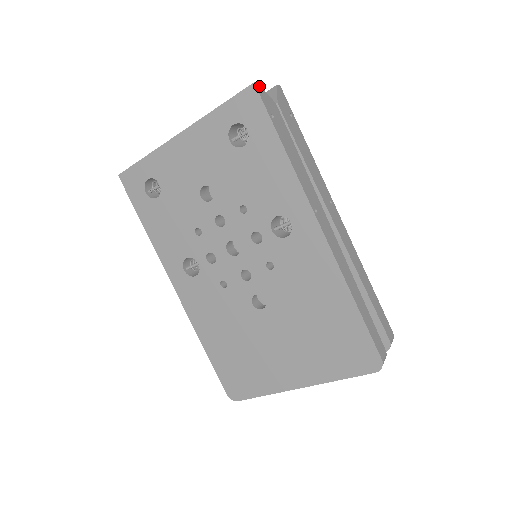
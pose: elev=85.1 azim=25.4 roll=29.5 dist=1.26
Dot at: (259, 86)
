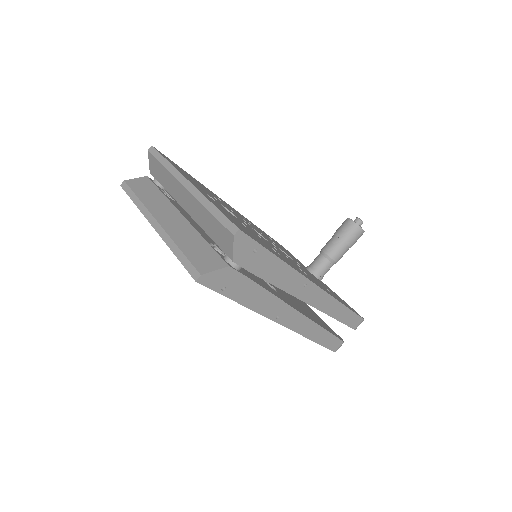
Dot at: (203, 276)
